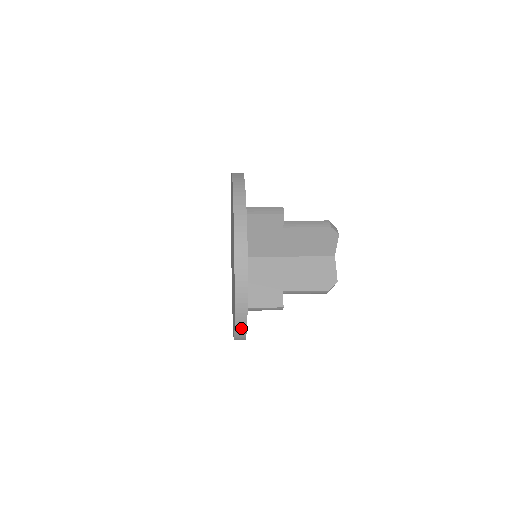
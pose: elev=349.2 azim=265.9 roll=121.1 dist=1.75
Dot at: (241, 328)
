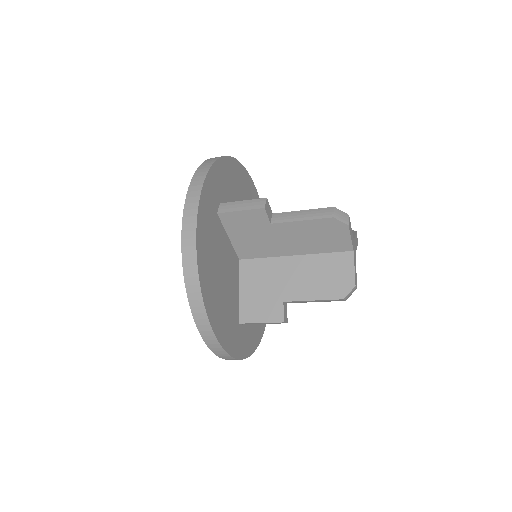
Dot at: (222, 354)
